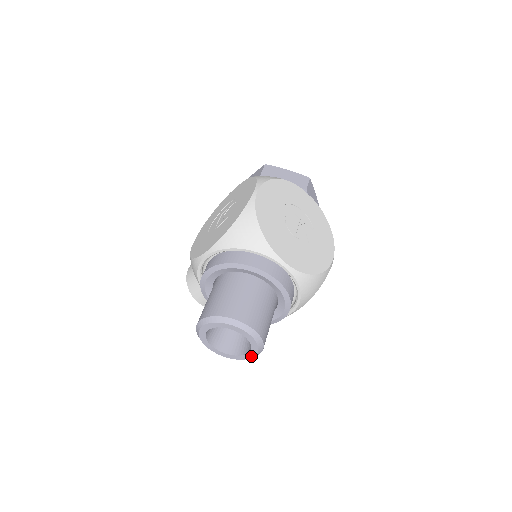
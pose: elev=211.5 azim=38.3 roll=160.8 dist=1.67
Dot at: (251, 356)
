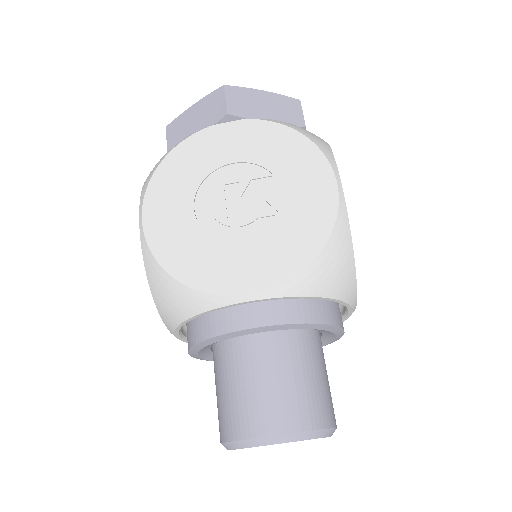
Dot at: occluded
